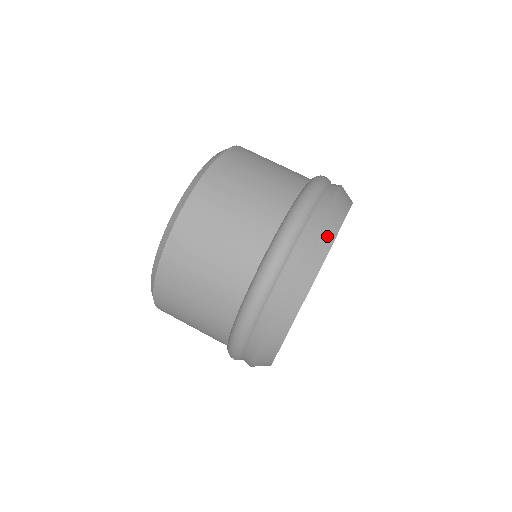
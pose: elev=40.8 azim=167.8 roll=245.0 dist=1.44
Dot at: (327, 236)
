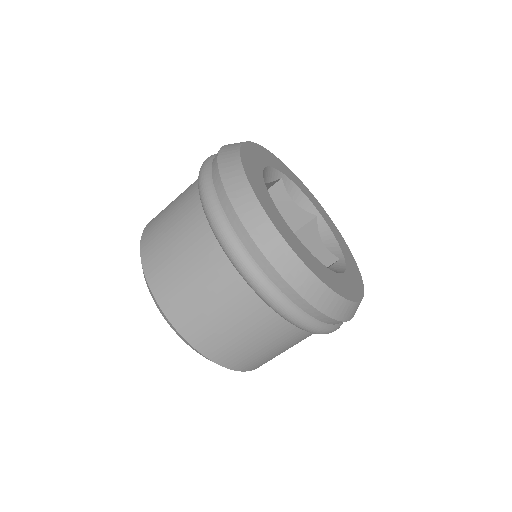
Dot at: (232, 165)
